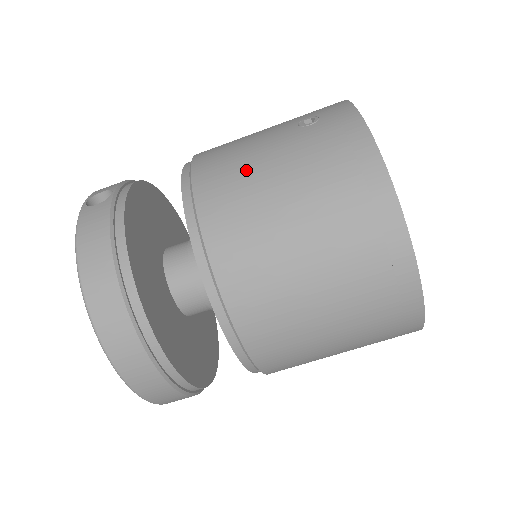
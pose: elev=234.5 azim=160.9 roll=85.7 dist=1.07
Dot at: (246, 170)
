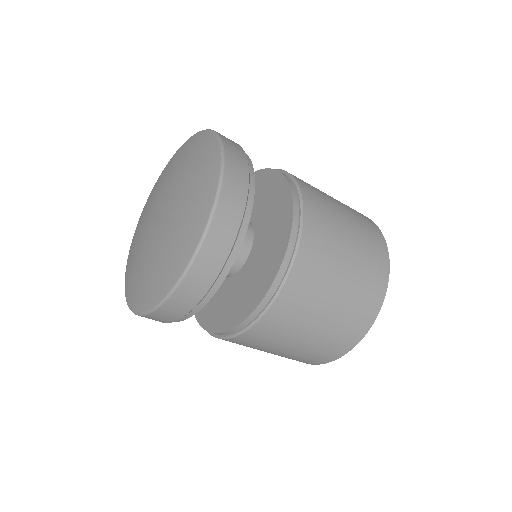
Dot at: (325, 197)
